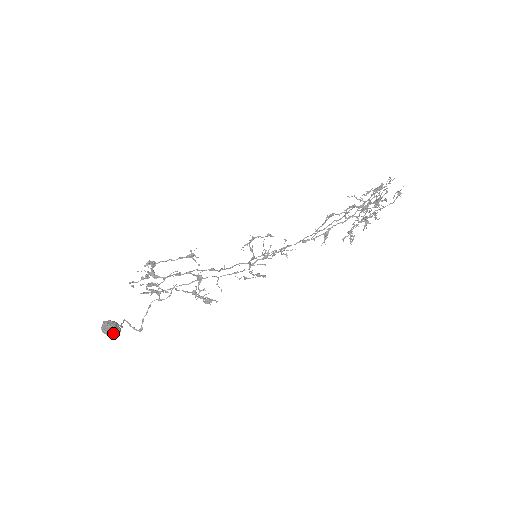
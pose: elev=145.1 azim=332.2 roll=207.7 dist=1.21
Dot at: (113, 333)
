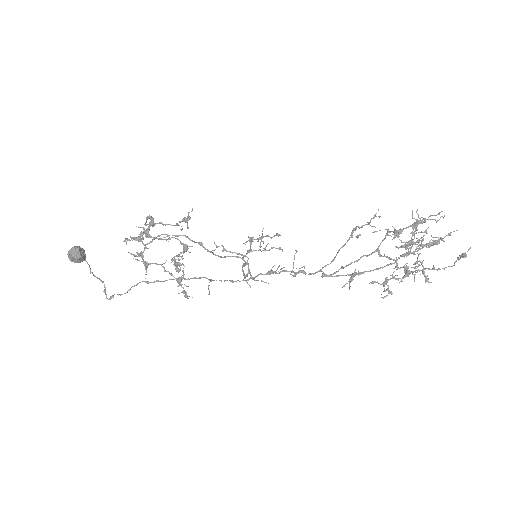
Dot at: (72, 251)
